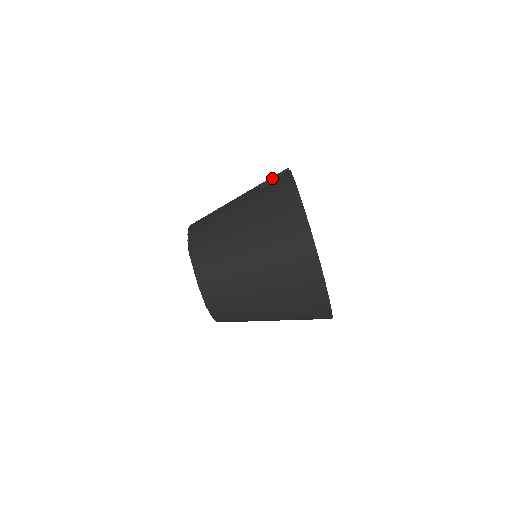
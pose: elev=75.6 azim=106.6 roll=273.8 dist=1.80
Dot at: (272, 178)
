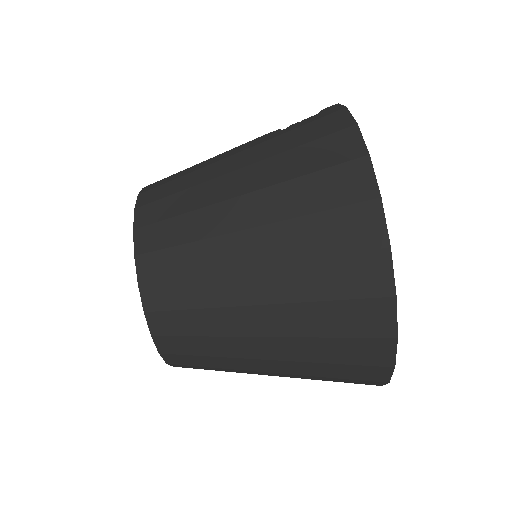
Dot at: occluded
